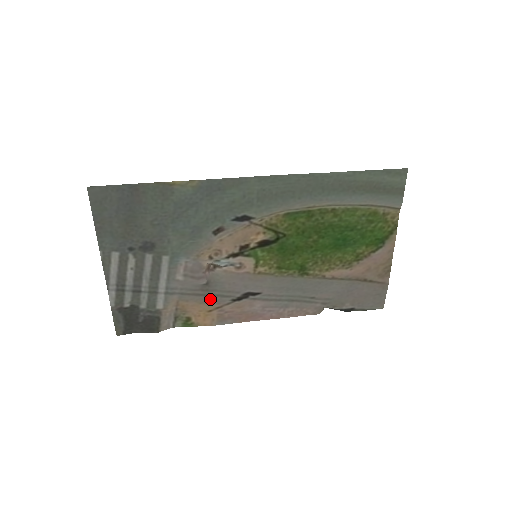
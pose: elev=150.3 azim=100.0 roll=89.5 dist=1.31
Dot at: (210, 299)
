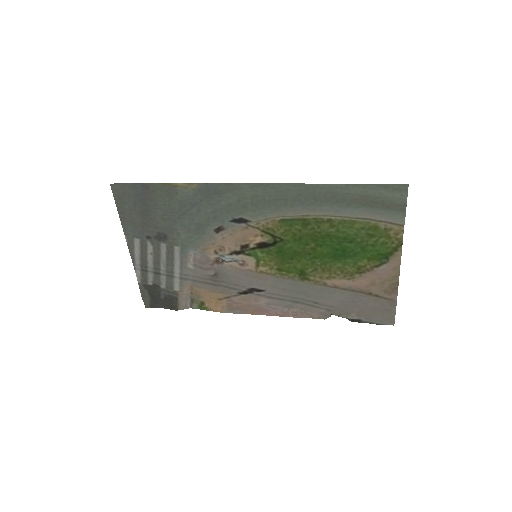
Dot at: (219, 289)
